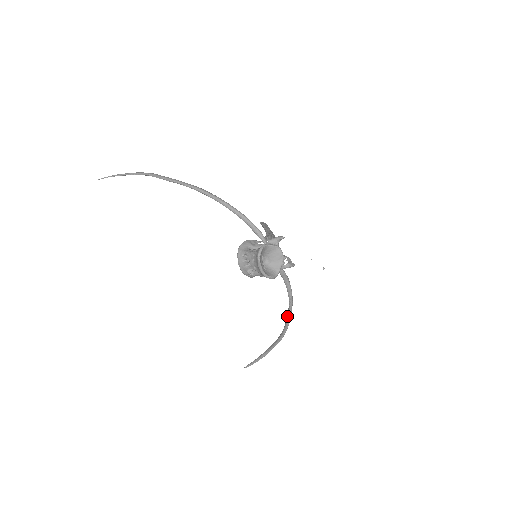
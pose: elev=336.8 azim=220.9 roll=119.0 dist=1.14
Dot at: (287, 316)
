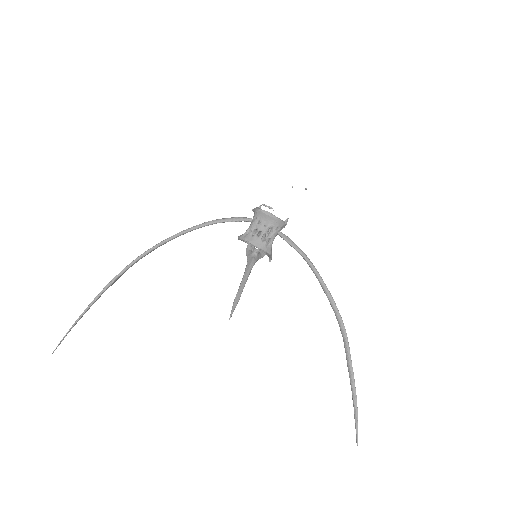
Dot at: (326, 295)
